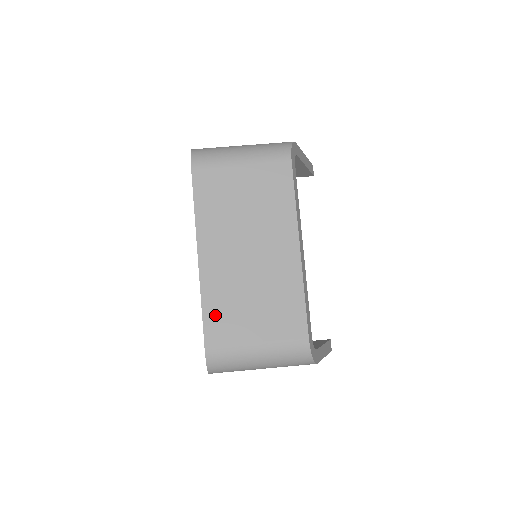
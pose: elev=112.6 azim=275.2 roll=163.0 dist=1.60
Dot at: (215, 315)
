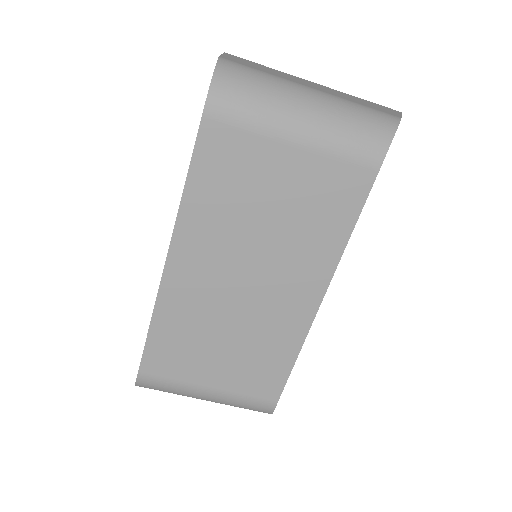
Dot at: (165, 342)
